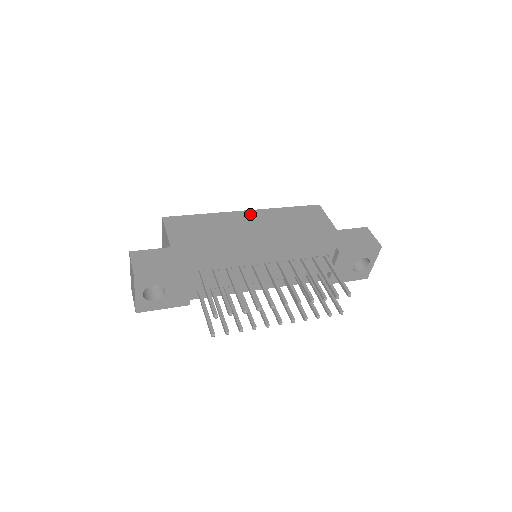
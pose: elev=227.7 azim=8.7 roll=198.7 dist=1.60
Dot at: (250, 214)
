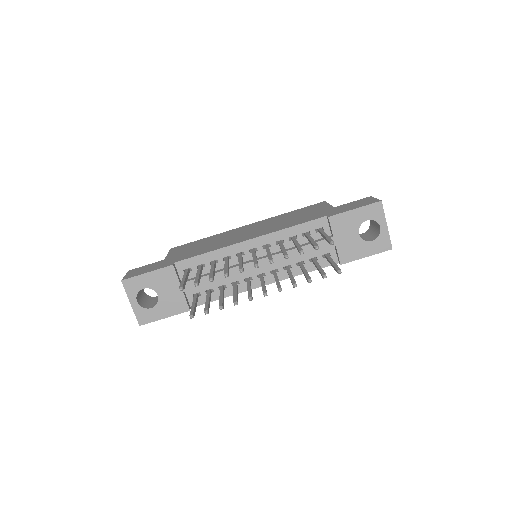
Dot at: (250, 225)
